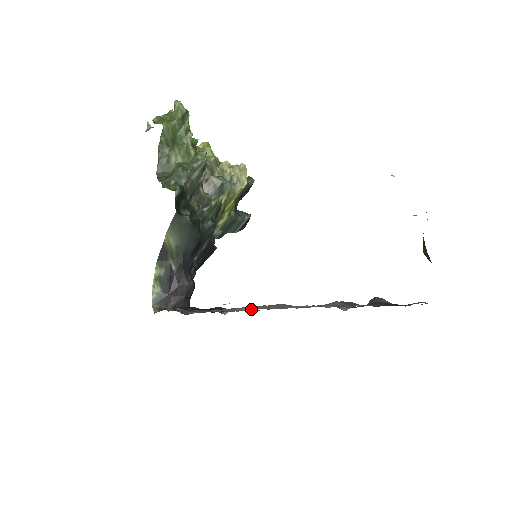
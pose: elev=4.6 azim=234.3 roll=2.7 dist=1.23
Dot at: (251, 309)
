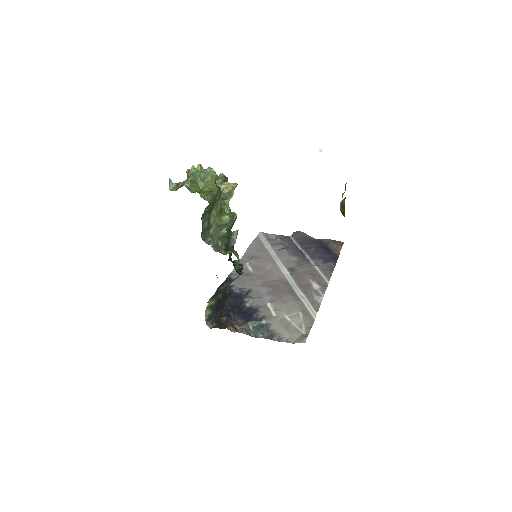
Dot at: (287, 315)
